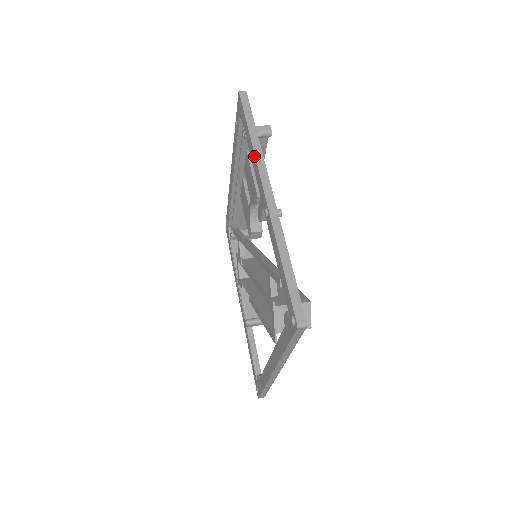
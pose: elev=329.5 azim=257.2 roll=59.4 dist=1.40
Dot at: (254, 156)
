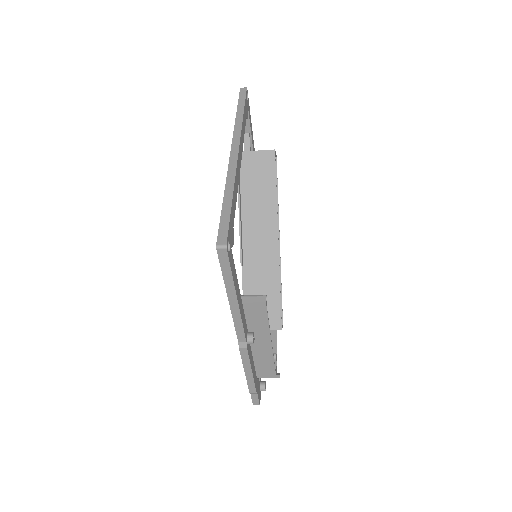
Dot at: occluded
